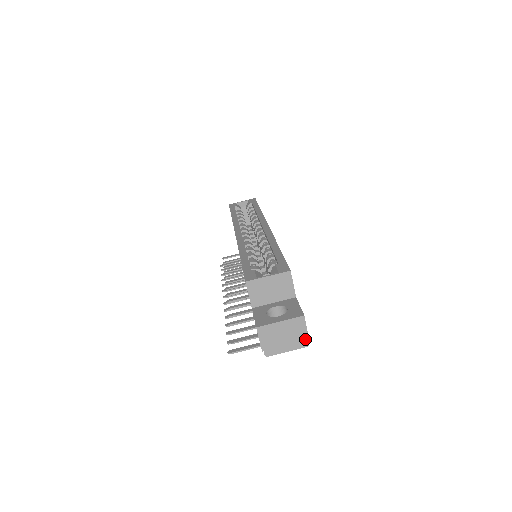
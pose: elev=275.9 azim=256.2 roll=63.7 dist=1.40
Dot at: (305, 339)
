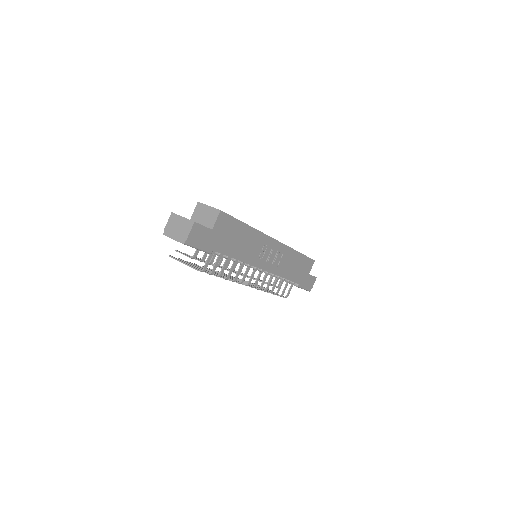
Dot at: (185, 238)
